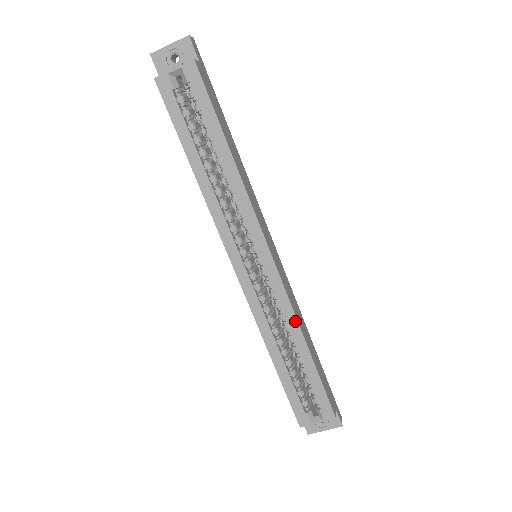
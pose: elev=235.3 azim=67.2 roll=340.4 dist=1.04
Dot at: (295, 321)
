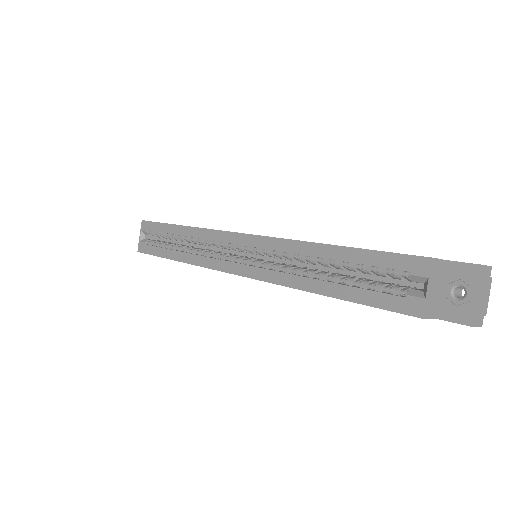
Dot at: (296, 243)
